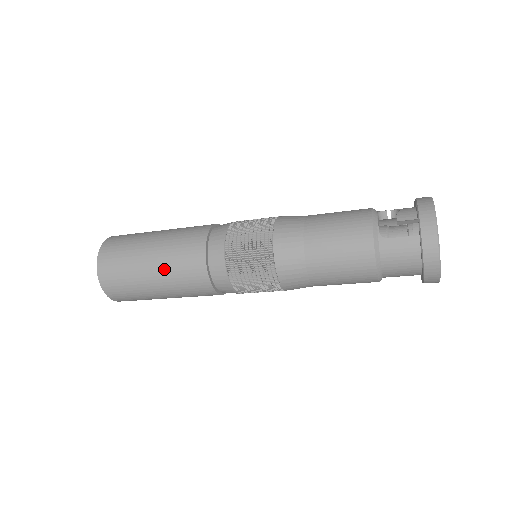
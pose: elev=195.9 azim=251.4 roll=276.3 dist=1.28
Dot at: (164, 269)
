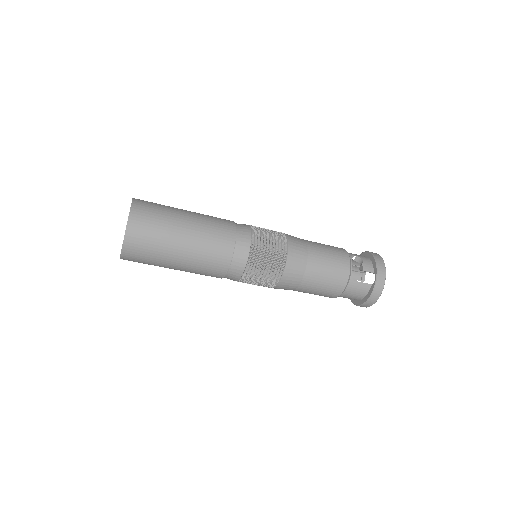
Dot at: (192, 256)
